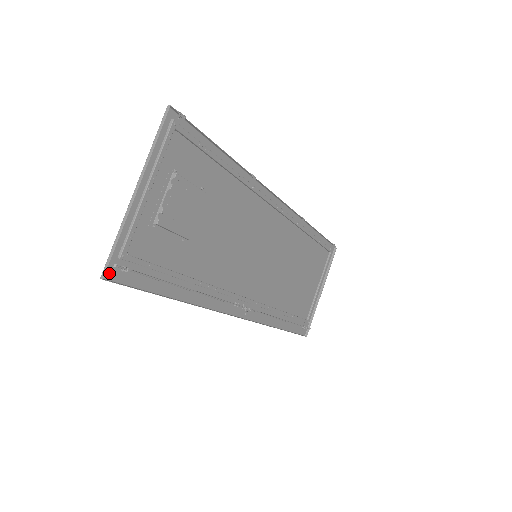
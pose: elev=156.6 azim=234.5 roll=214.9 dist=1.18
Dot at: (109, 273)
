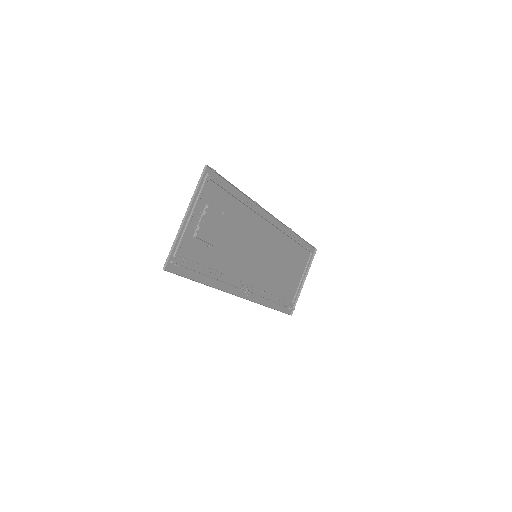
Dot at: (167, 266)
